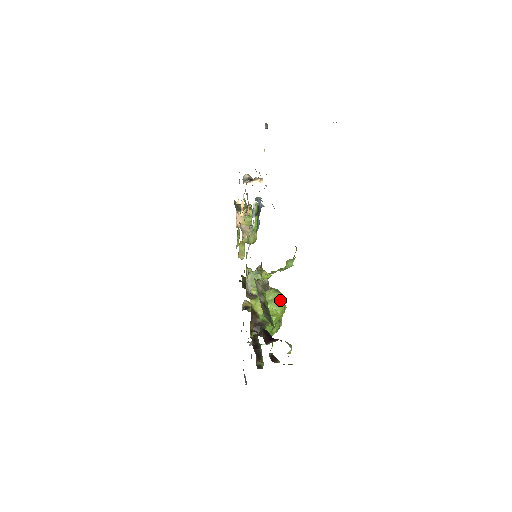
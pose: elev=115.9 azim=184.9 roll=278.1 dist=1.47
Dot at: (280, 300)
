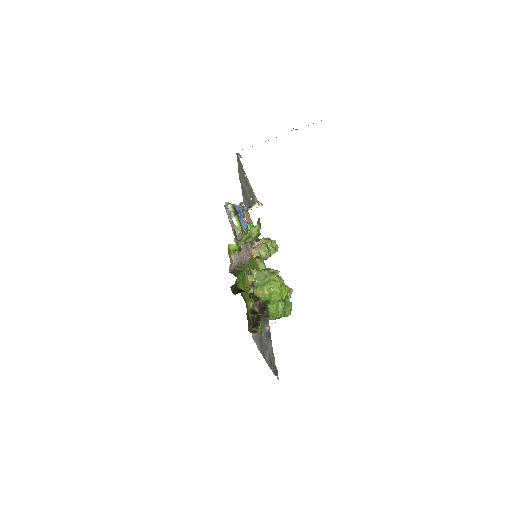
Dot at: (277, 280)
